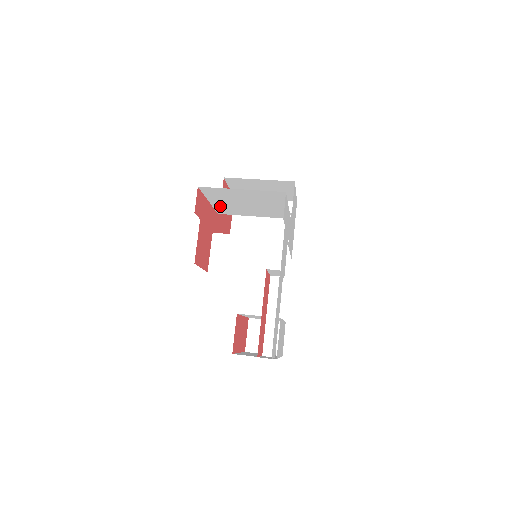
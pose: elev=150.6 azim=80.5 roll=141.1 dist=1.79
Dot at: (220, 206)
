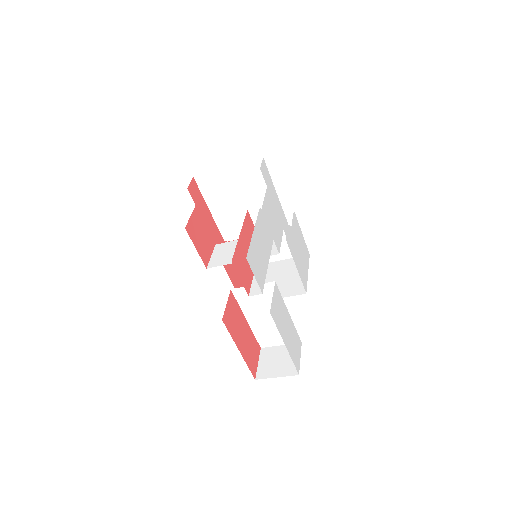
Dot at: (221, 219)
